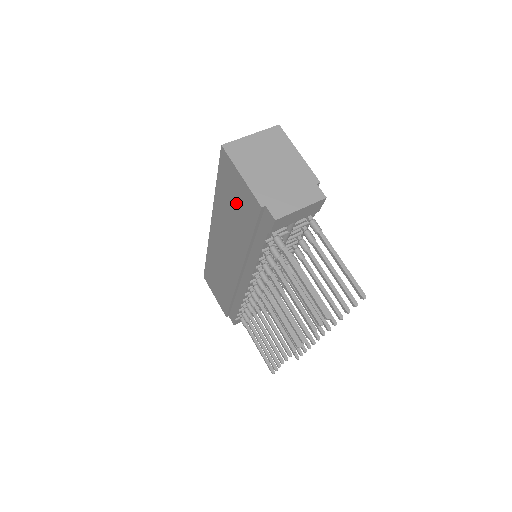
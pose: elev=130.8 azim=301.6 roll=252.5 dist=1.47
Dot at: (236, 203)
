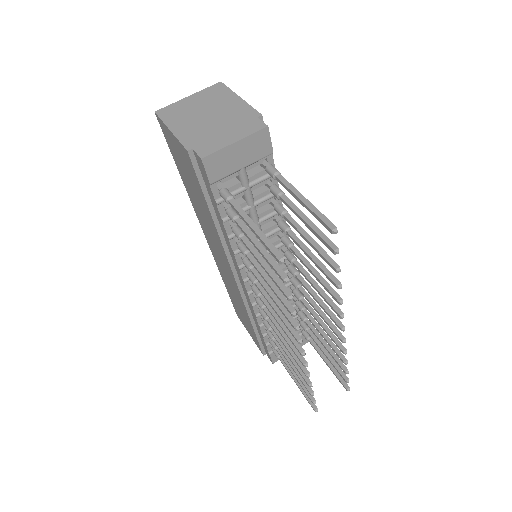
Dot at: (187, 174)
